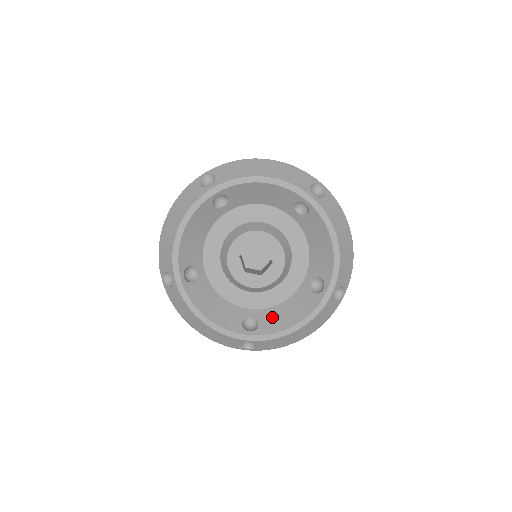
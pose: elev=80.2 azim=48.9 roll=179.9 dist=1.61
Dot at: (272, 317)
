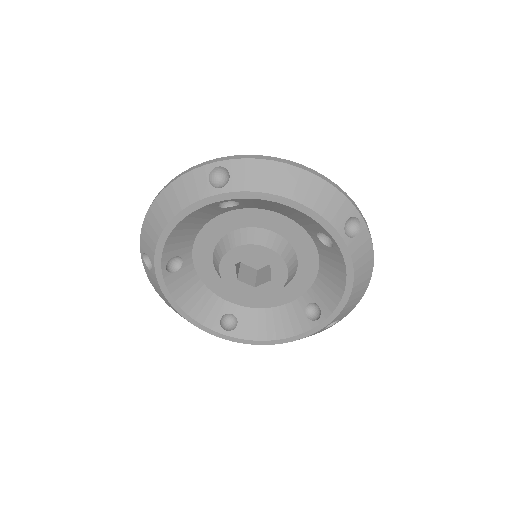
Dot at: (254, 321)
